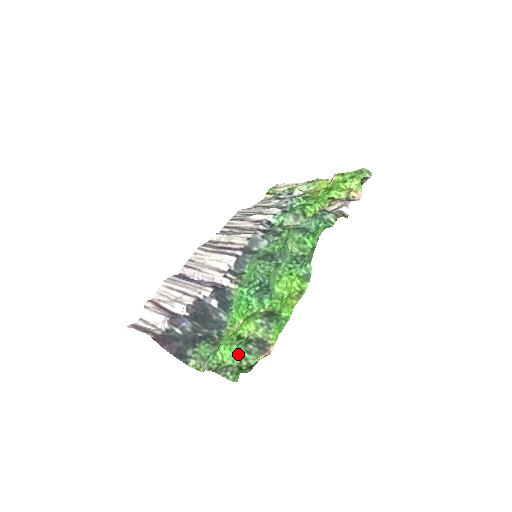
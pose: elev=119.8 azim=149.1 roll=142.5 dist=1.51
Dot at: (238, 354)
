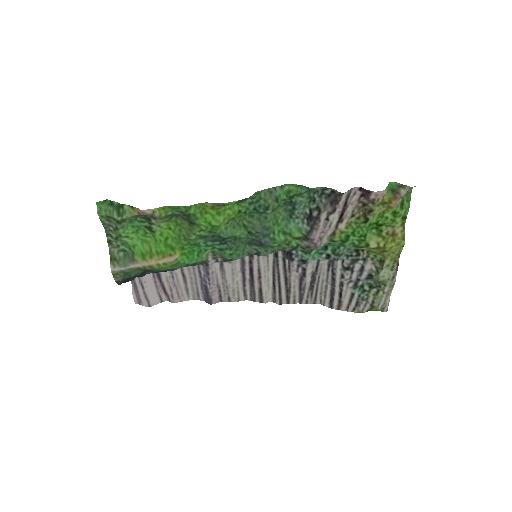
Dot at: (130, 221)
